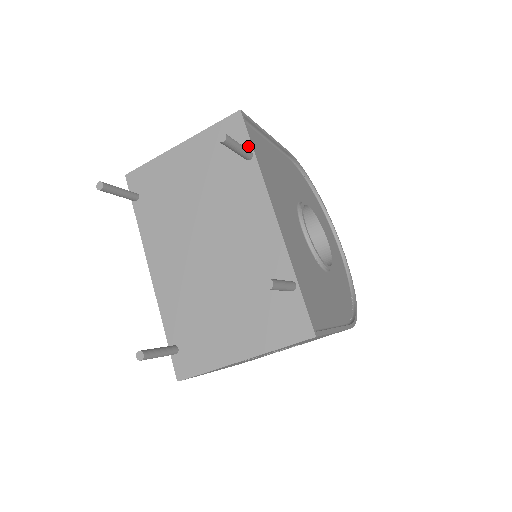
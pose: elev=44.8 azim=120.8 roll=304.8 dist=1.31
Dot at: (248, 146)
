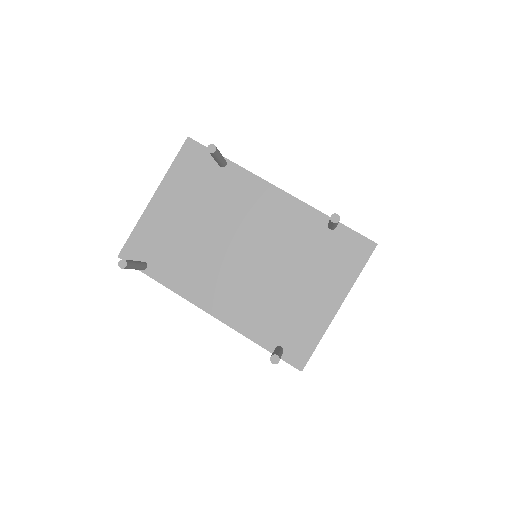
Dot at: occluded
